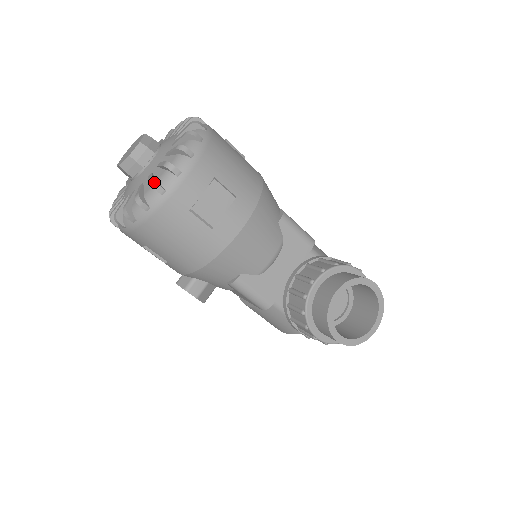
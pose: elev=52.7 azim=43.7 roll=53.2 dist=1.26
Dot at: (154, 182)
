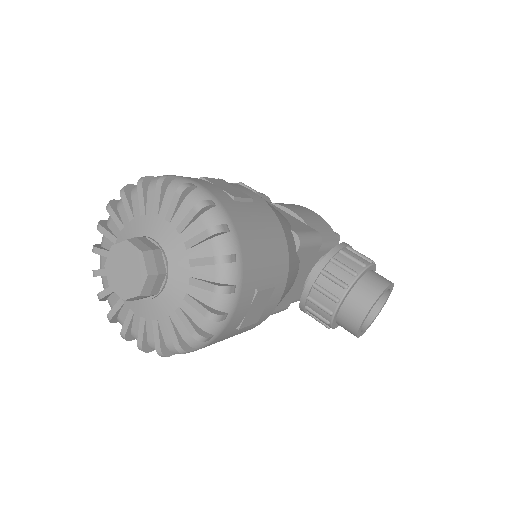
Dot at: (201, 337)
